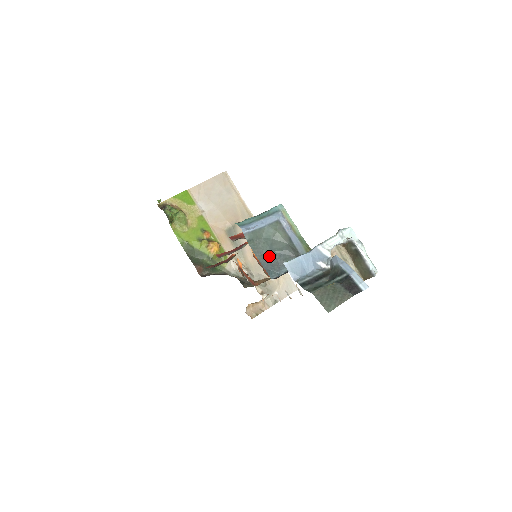
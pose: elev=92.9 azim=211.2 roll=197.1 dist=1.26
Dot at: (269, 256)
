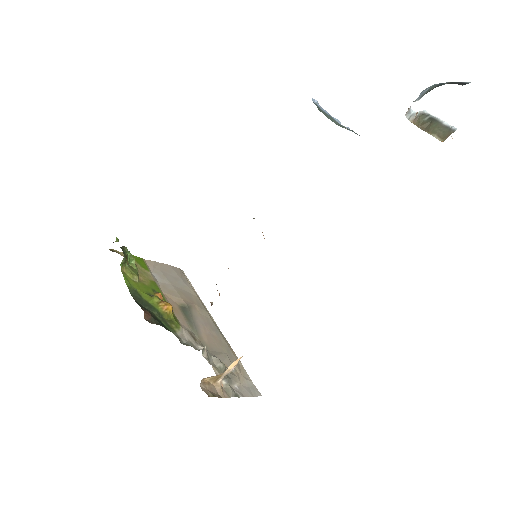
Dot at: occluded
